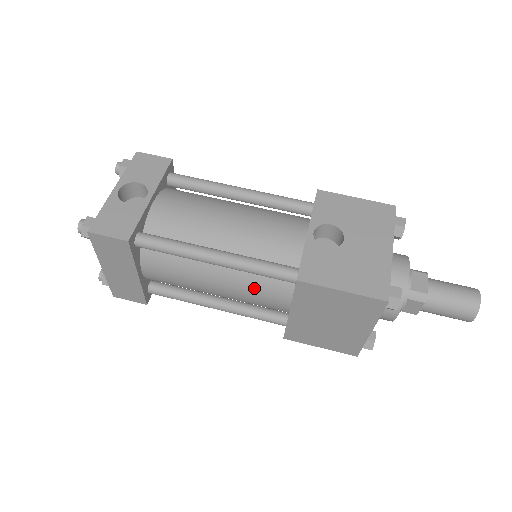
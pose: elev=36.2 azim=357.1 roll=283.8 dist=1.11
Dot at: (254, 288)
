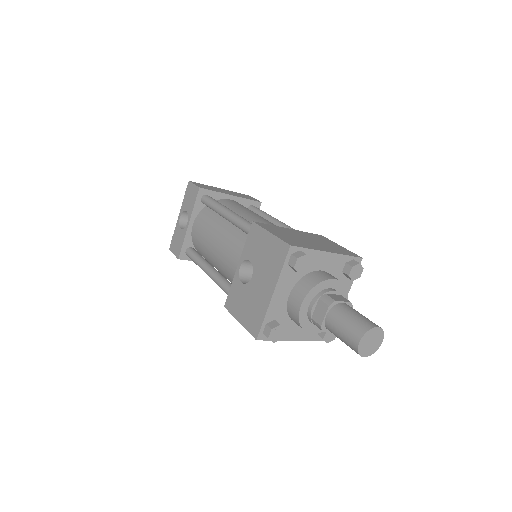
Dot at: occluded
